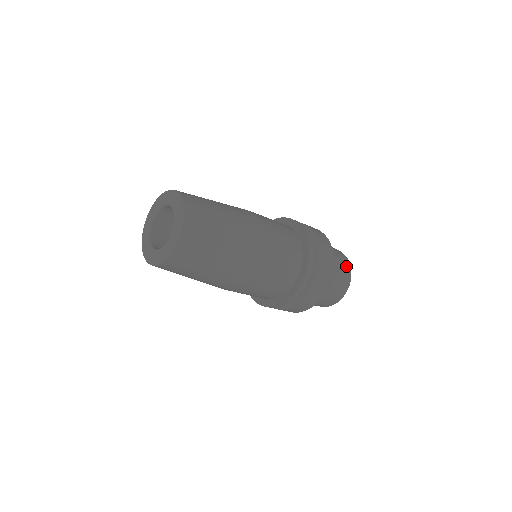
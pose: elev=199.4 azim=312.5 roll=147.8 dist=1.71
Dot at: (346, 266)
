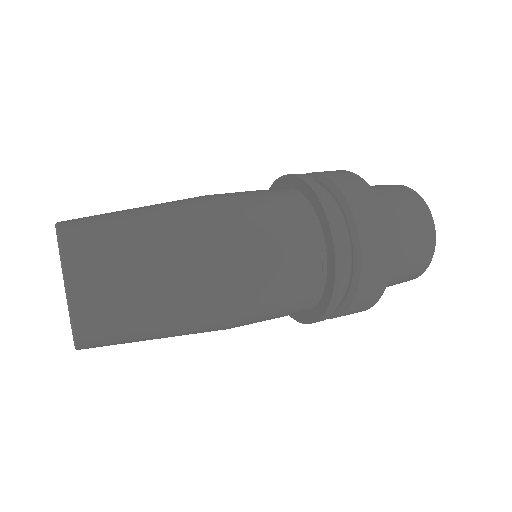
Dot at: (414, 275)
